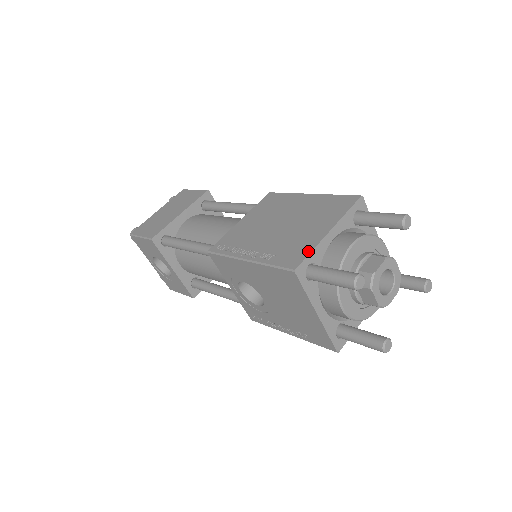
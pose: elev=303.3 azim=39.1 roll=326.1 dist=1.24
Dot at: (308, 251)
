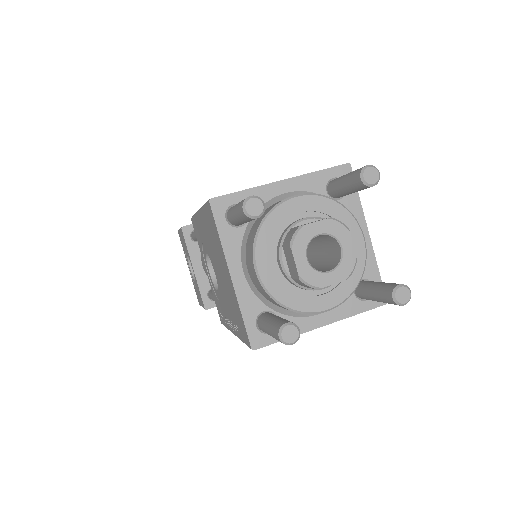
Dot at: (242, 190)
